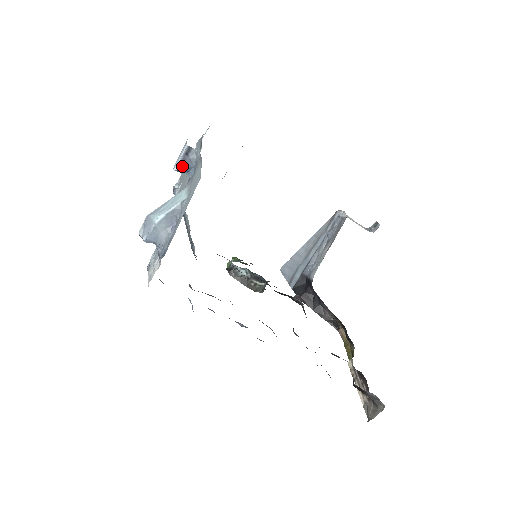
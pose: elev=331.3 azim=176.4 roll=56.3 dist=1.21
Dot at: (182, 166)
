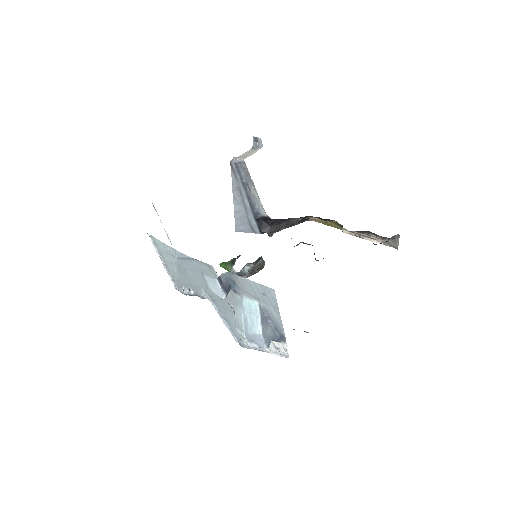
Dot at: (226, 291)
